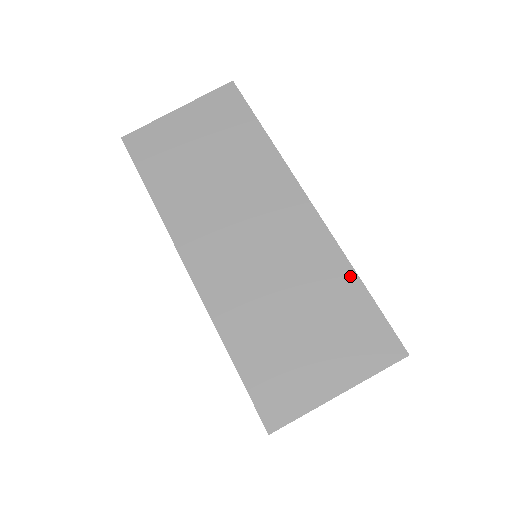
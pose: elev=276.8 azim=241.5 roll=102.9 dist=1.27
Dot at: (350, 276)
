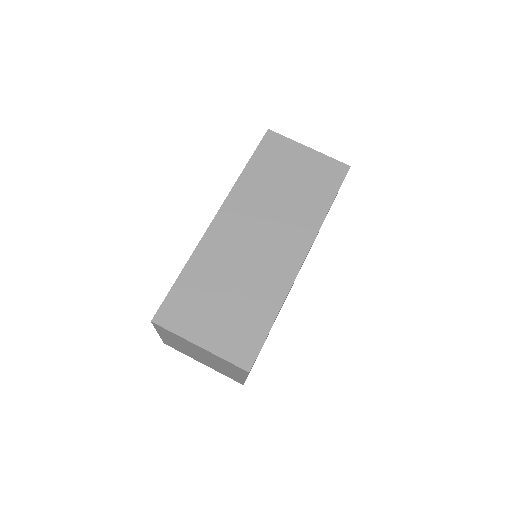
Dot at: (274, 310)
